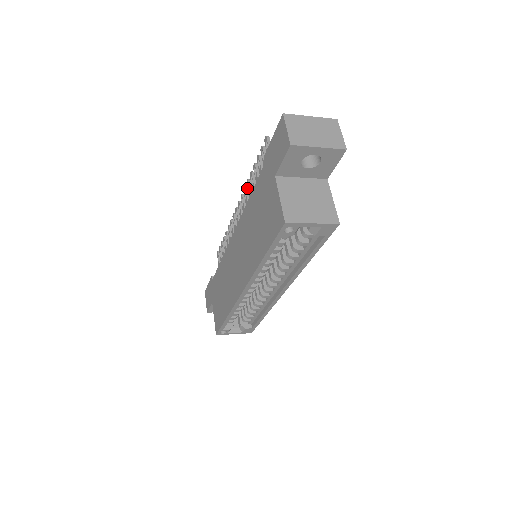
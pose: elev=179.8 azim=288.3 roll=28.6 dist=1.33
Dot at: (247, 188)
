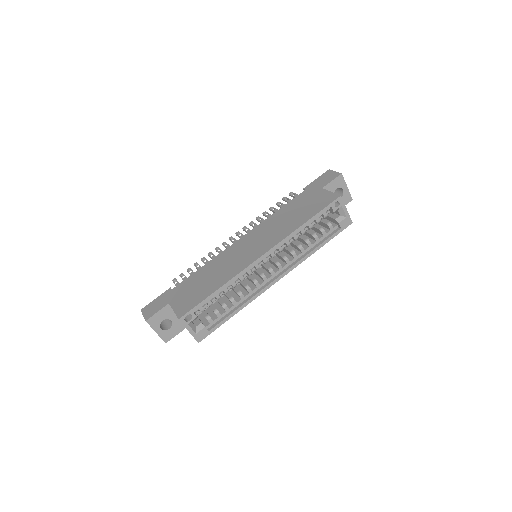
Dot at: (257, 220)
